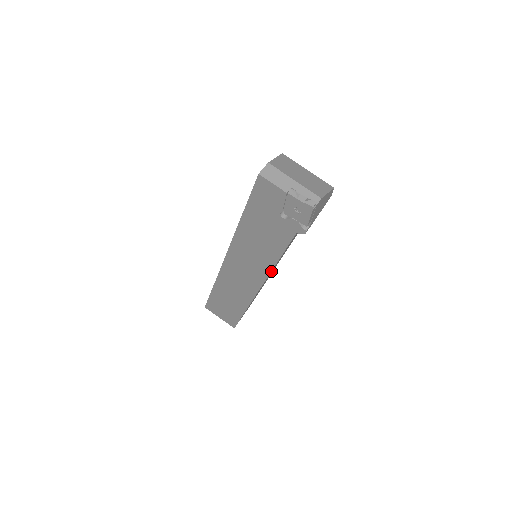
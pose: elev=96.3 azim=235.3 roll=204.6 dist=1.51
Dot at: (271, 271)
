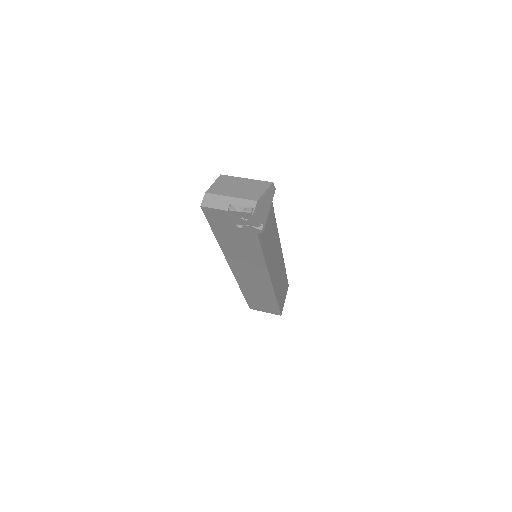
Dot at: (267, 266)
